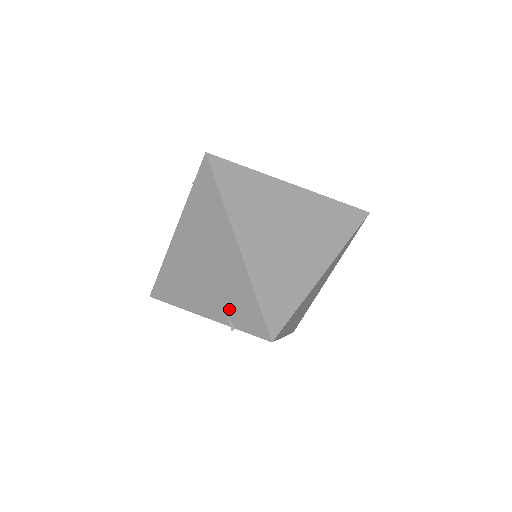
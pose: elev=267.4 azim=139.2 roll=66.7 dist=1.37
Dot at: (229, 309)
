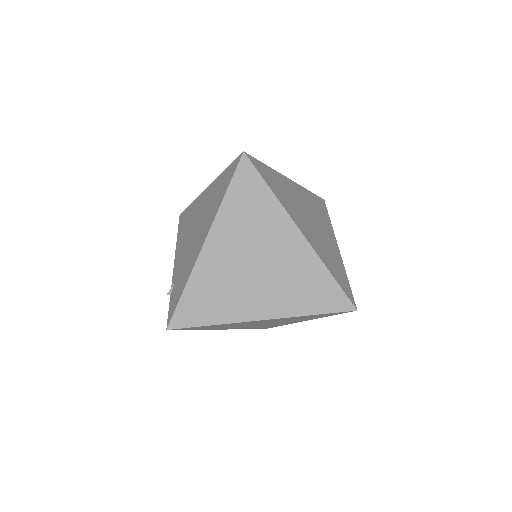
Dot at: (177, 279)
